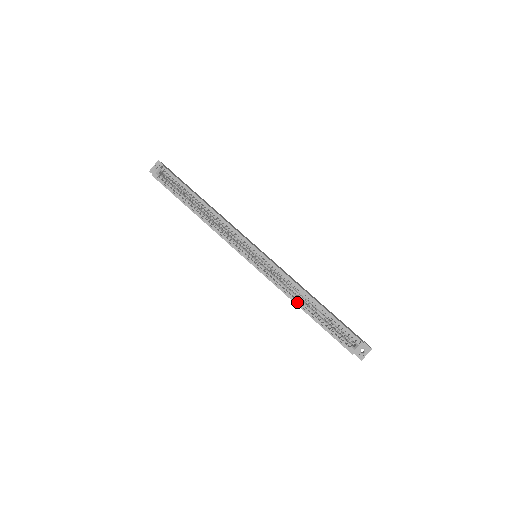
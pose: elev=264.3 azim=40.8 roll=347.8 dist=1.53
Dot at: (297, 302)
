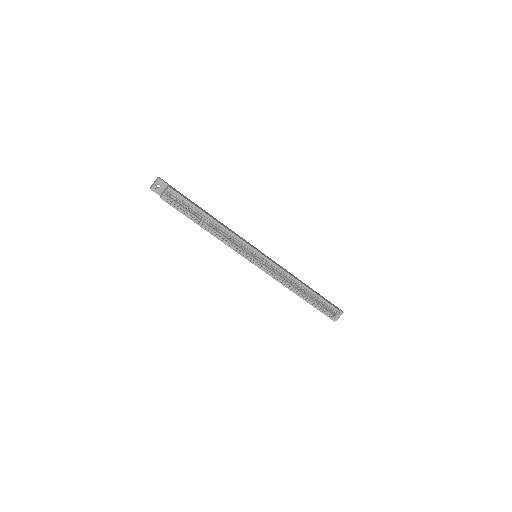
Dot at: (295, 292)
